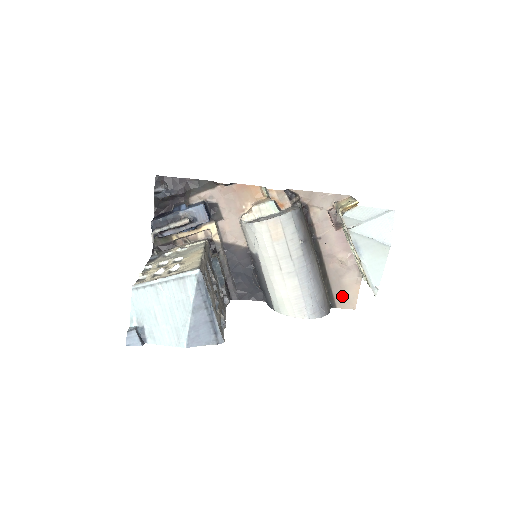
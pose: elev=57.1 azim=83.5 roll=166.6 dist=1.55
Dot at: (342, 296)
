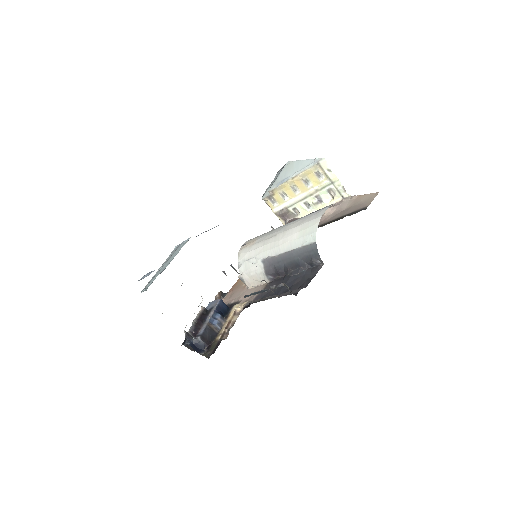
Dot at: (360, 205)
